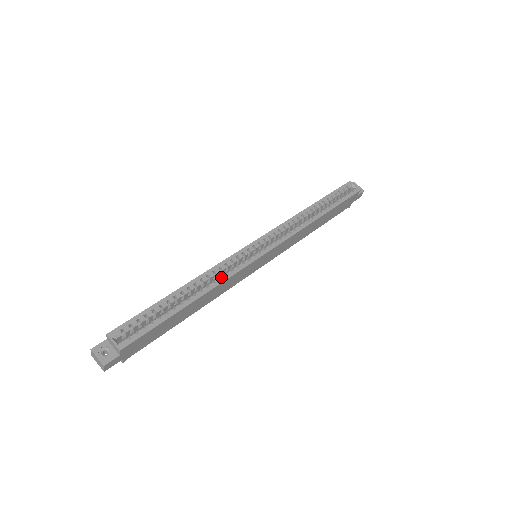
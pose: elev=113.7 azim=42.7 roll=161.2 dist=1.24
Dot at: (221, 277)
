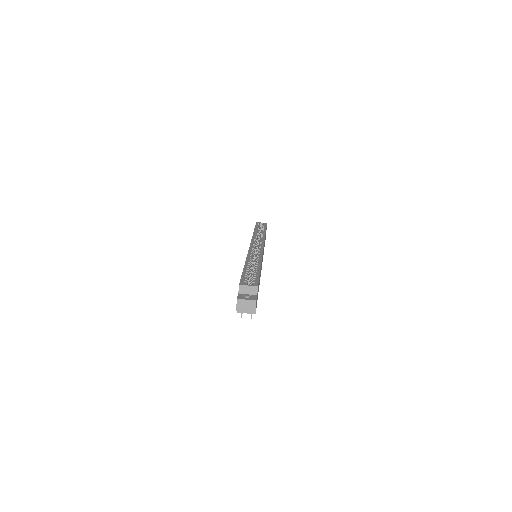
Dot at: (258, 256)
